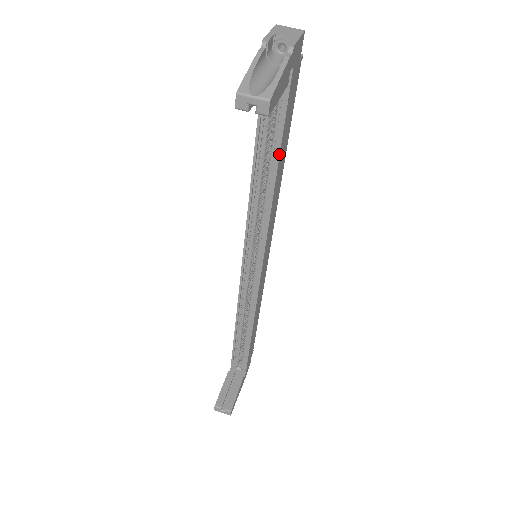
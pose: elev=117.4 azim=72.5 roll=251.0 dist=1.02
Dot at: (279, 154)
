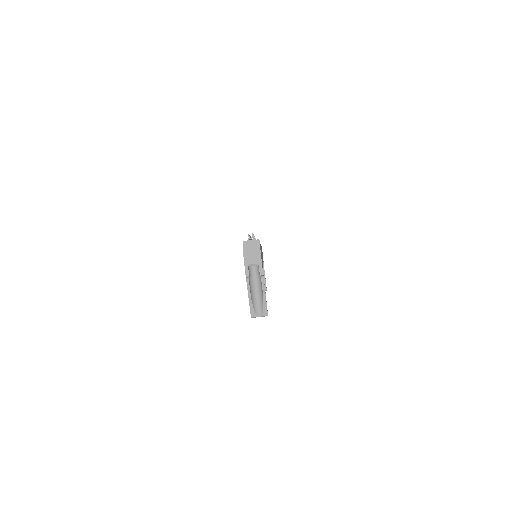
Dot at: occluded
